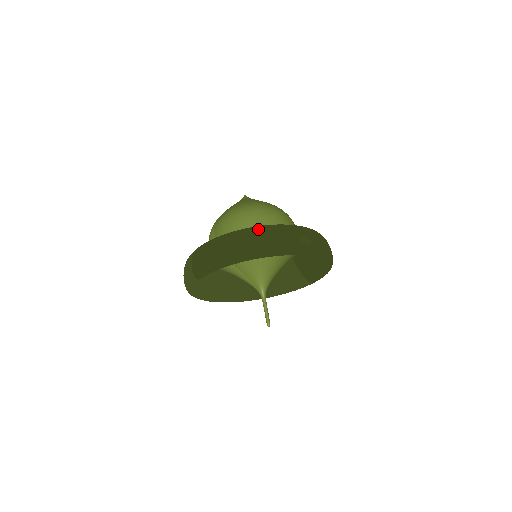
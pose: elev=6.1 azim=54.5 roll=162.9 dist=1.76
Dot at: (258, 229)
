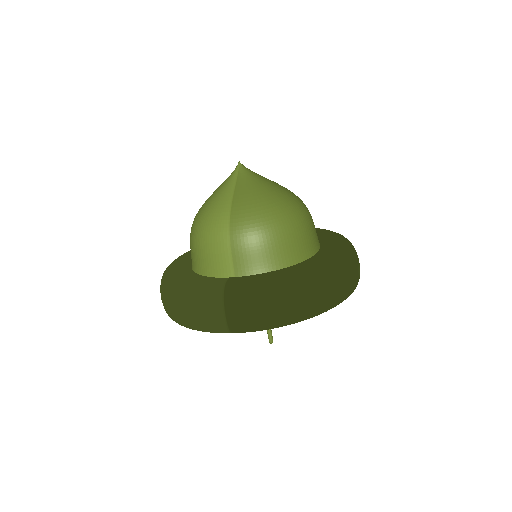
Dot at: (330, 271)
